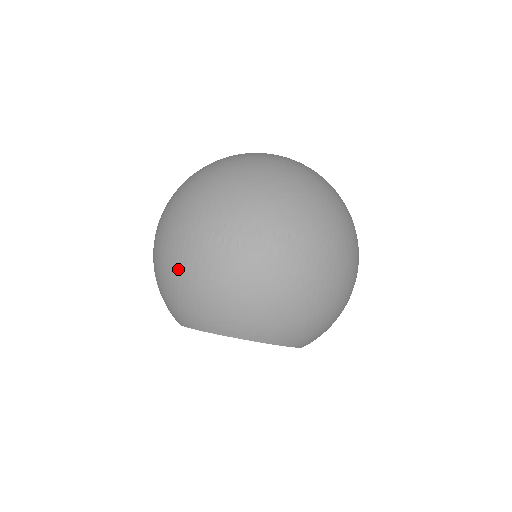
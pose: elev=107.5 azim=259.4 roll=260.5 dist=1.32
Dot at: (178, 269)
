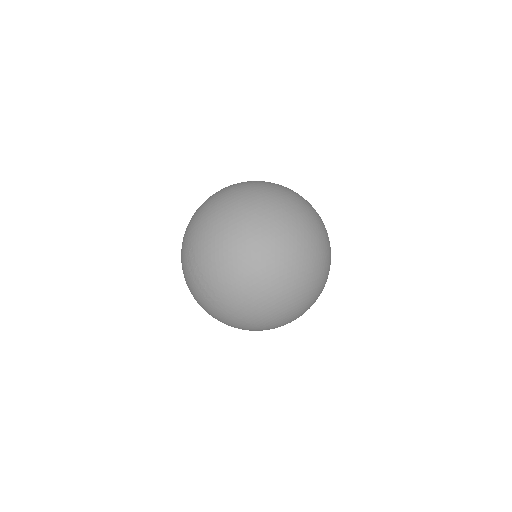
Dot at: occluded
